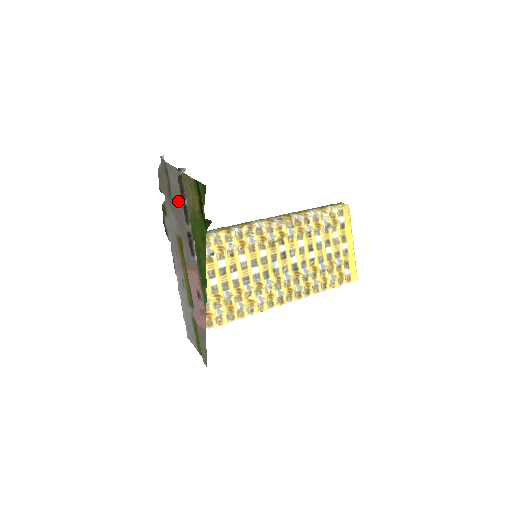
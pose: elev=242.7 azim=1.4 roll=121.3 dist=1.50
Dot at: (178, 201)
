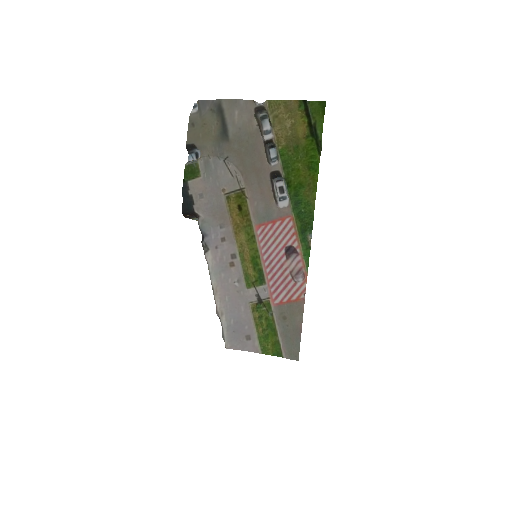
Dot at: (250, 139)
